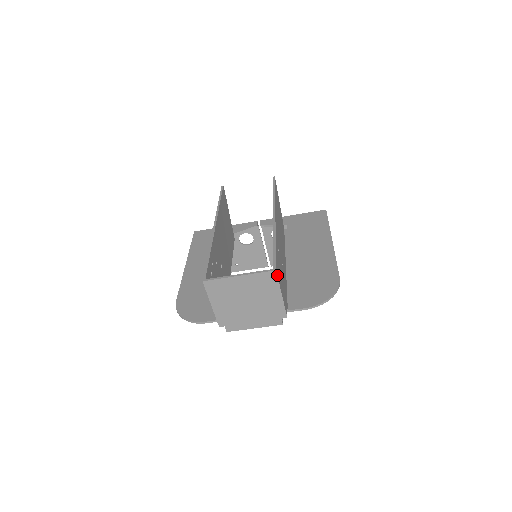
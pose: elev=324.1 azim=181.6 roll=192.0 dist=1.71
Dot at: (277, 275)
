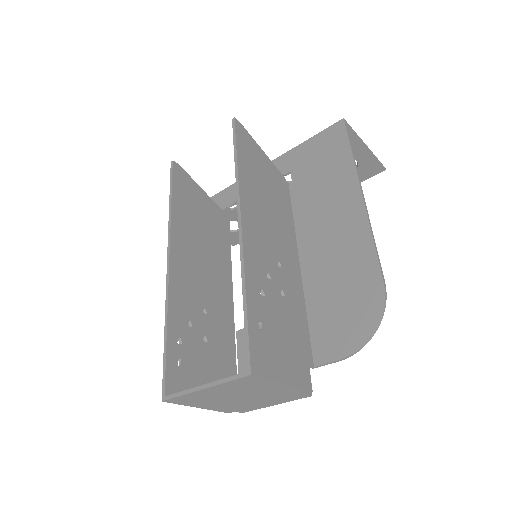
Dot at: (258, 376)
